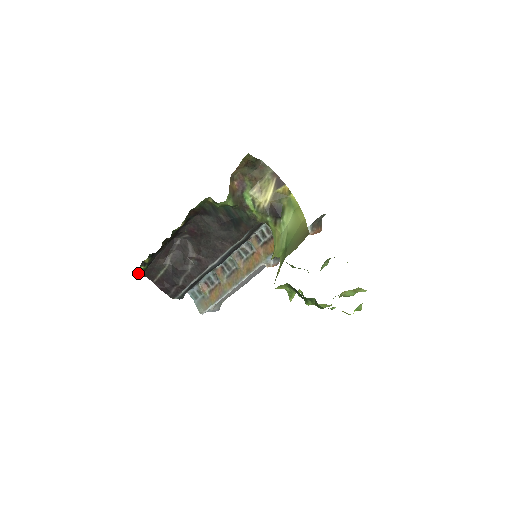
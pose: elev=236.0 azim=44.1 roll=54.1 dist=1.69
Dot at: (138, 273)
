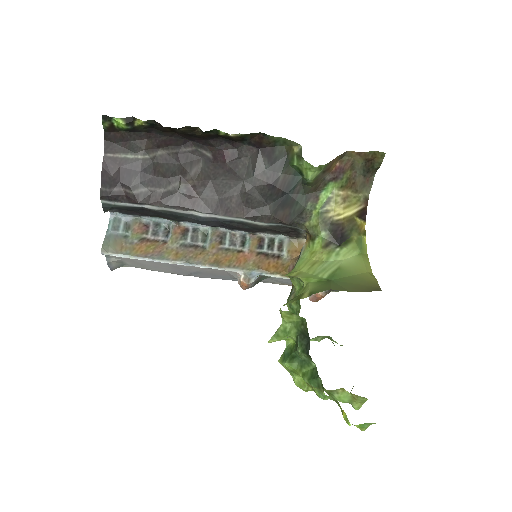
Dot at: (106, 122)
